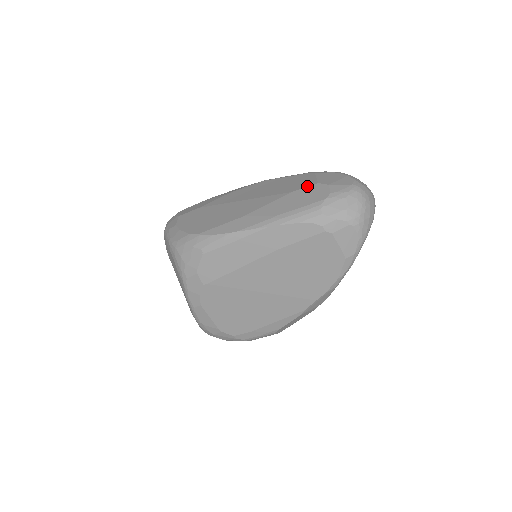
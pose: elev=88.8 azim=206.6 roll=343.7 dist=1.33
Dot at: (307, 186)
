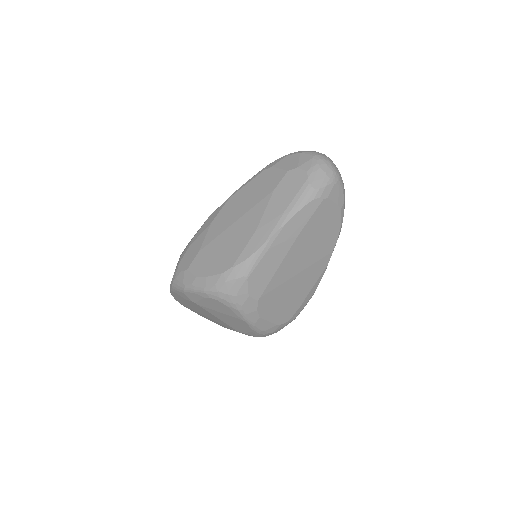
Dot at: (282, 178)
